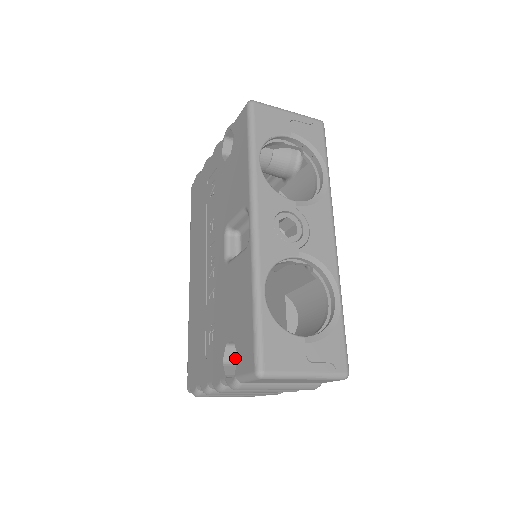
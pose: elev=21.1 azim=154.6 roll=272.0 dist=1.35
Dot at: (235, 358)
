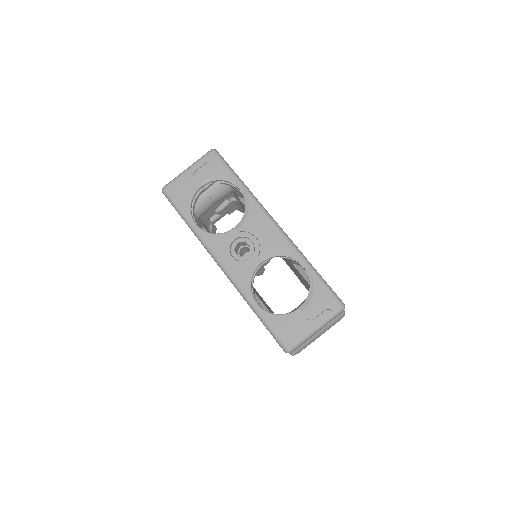
Dot at: occluded
